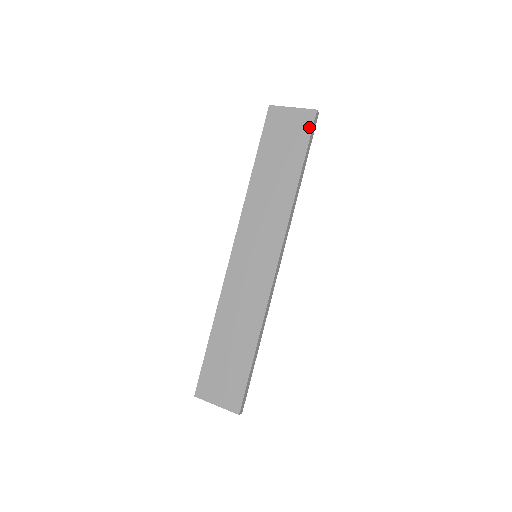
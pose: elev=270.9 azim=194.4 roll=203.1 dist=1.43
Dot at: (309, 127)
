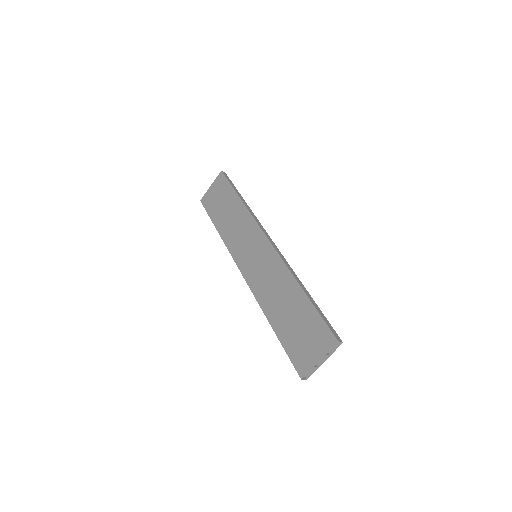
Dot at: (224, 179)
